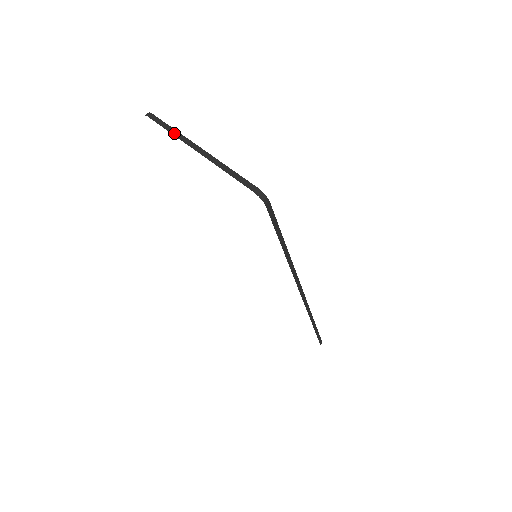
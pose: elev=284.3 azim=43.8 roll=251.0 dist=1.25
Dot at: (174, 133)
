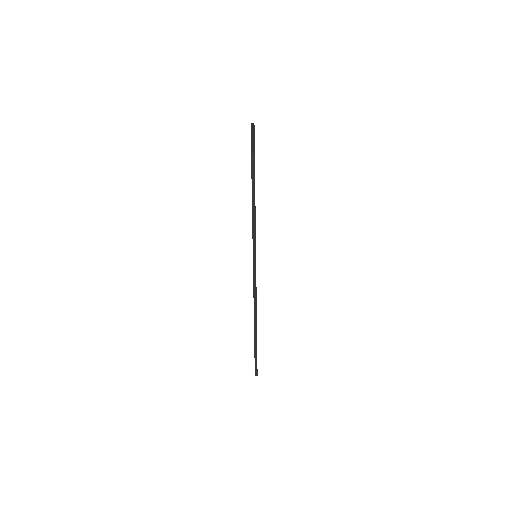
Dot at: (252, 129)
